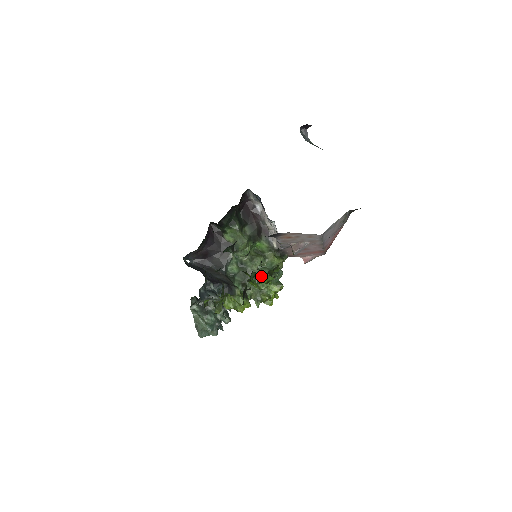
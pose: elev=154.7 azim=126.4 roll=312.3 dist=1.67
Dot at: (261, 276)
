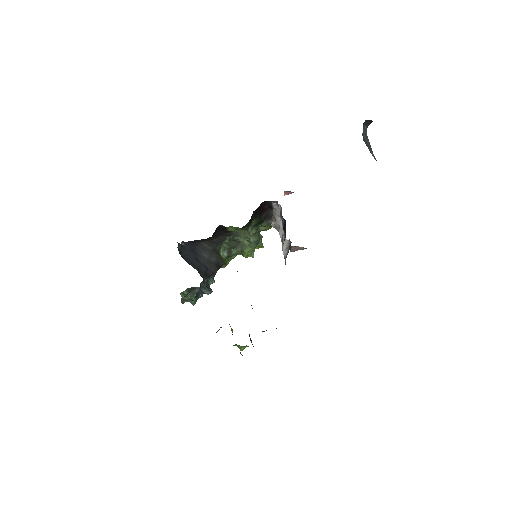
Dot at: occluded
